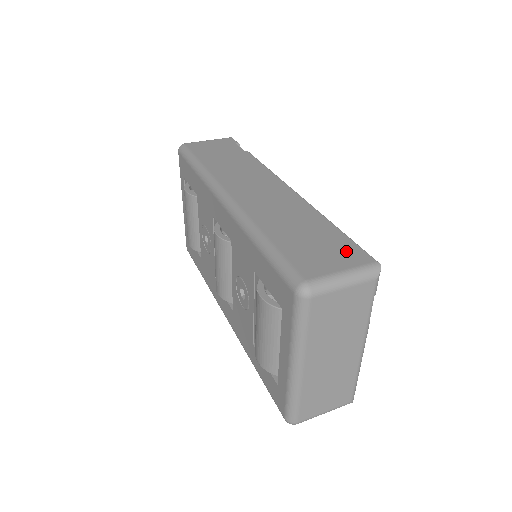
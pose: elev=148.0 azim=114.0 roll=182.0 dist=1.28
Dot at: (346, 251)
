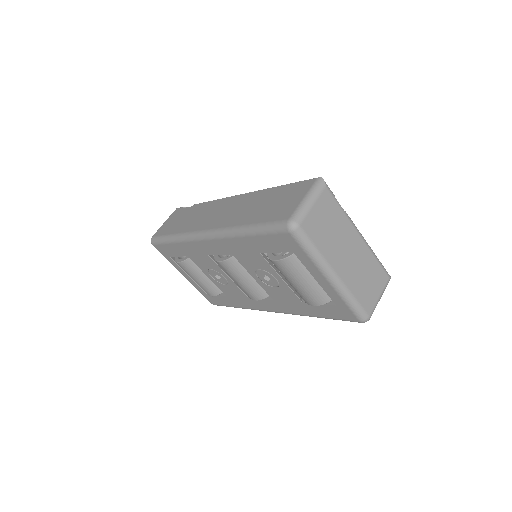
Dot at: (297, 189)
